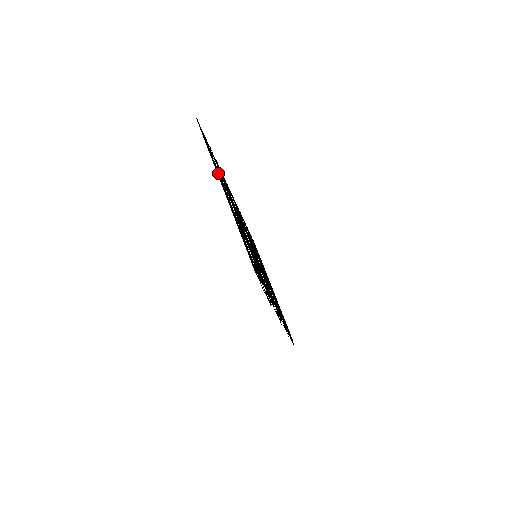
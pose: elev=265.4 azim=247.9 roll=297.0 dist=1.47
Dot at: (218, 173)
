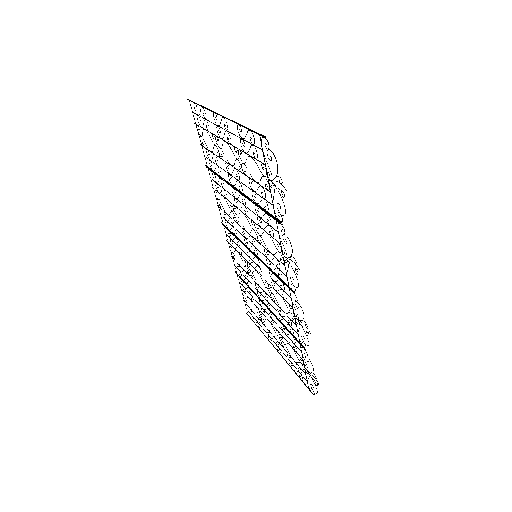
Dot at: occluded
